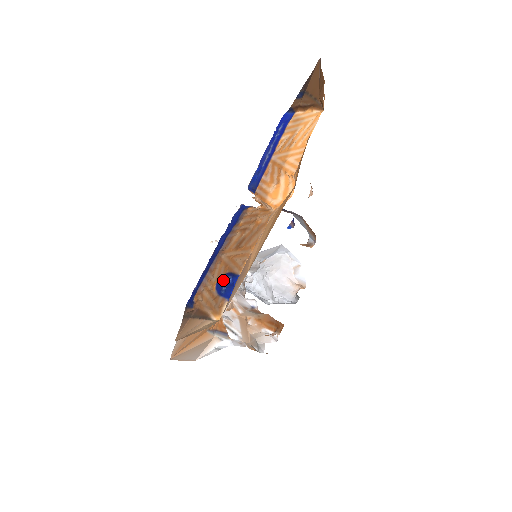
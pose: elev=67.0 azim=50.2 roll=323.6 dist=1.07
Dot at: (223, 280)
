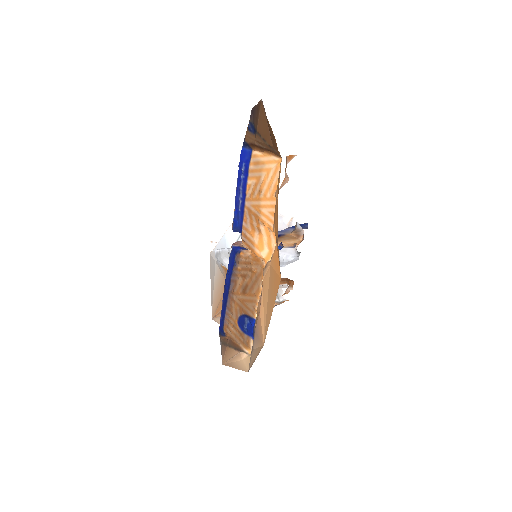
Dot at: (242, 320)
